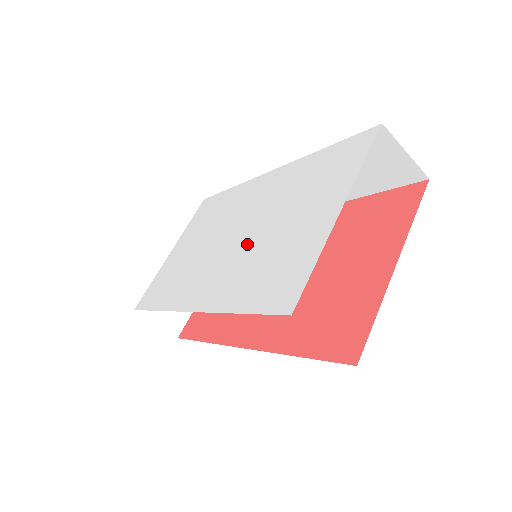
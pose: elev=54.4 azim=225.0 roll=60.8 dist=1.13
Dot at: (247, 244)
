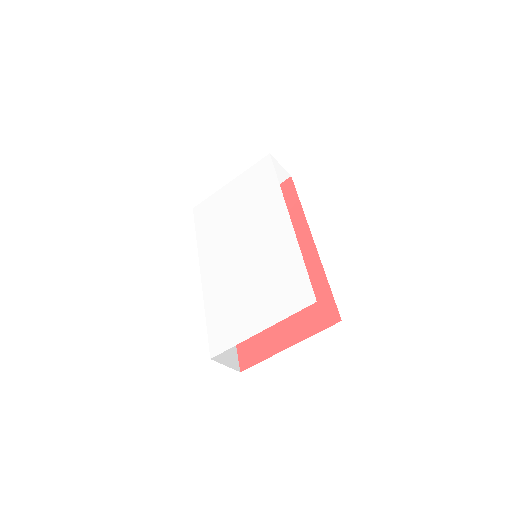
Dot at: (239, 272)
